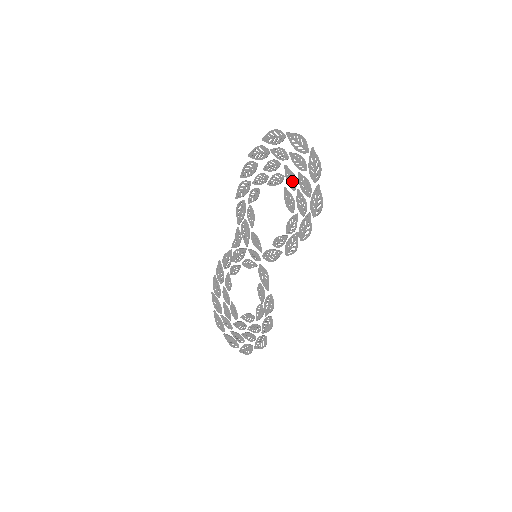
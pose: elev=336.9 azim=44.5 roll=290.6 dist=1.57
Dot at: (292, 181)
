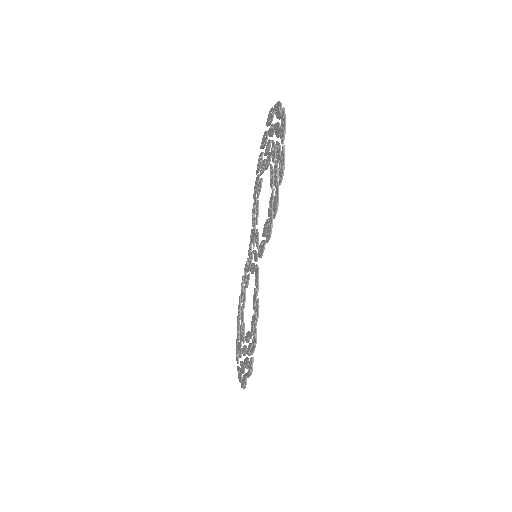
Dot at: (274, 154)
